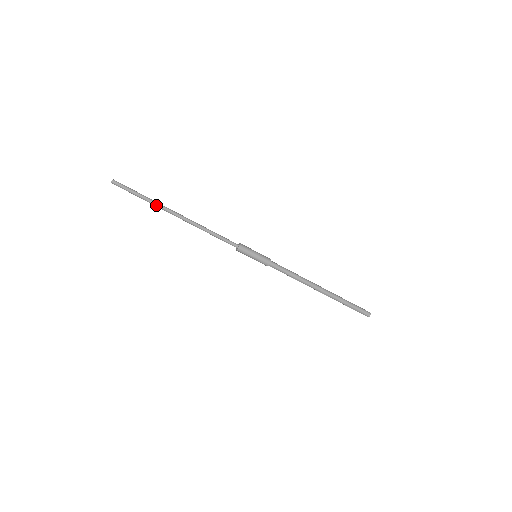
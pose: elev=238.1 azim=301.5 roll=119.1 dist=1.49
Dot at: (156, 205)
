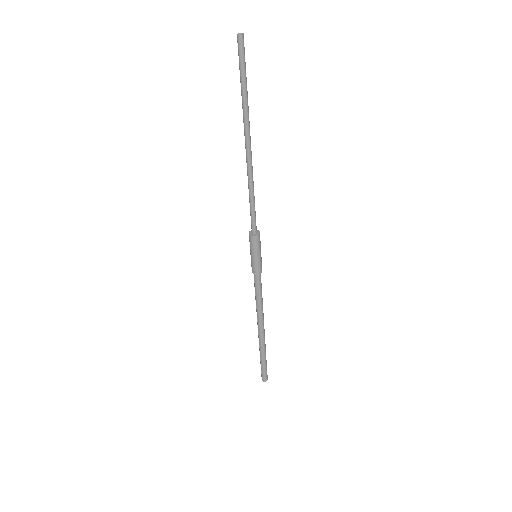
Dot at: (245, 113)
